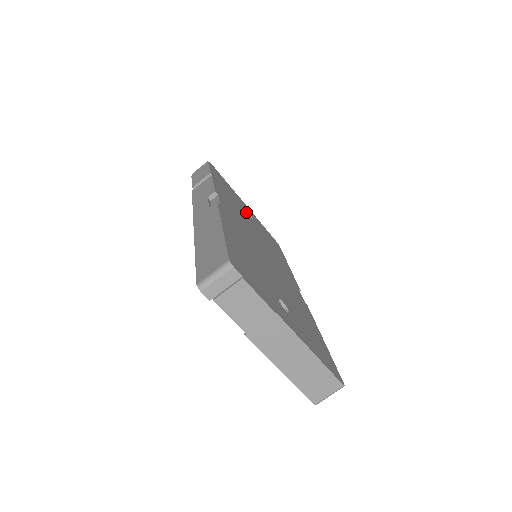
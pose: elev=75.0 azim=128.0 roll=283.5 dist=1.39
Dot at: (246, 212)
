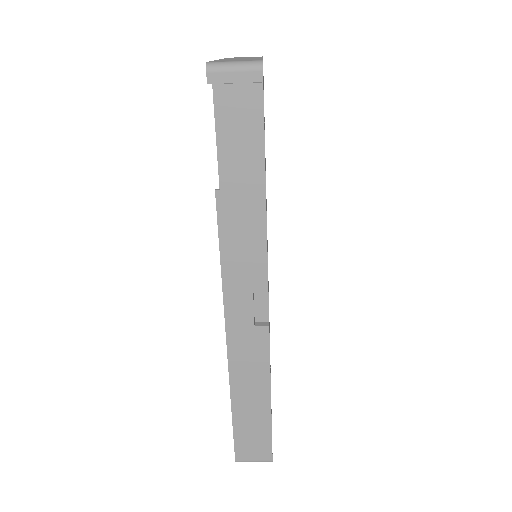
Dot at: occluded
